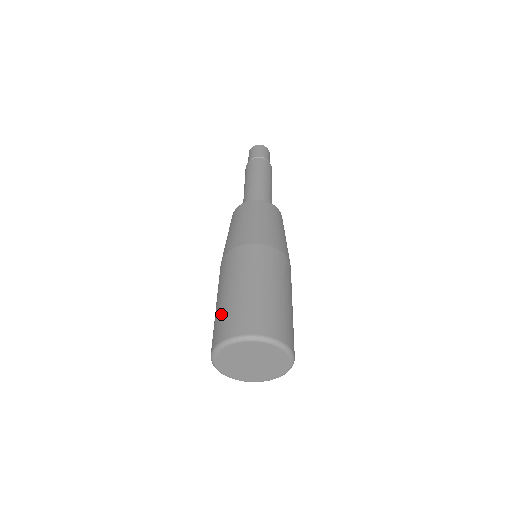
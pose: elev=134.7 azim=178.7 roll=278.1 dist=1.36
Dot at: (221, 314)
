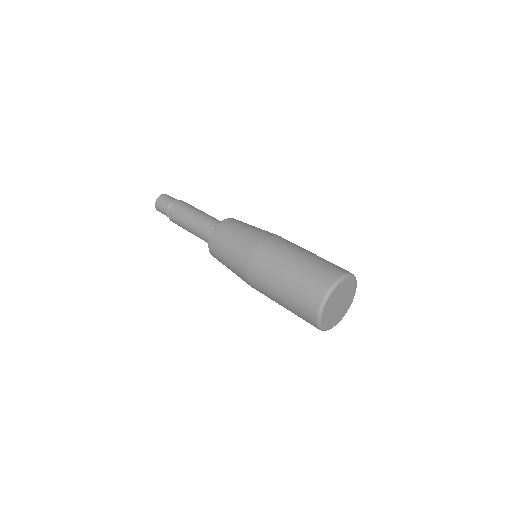
Dot at: (296, 298)
